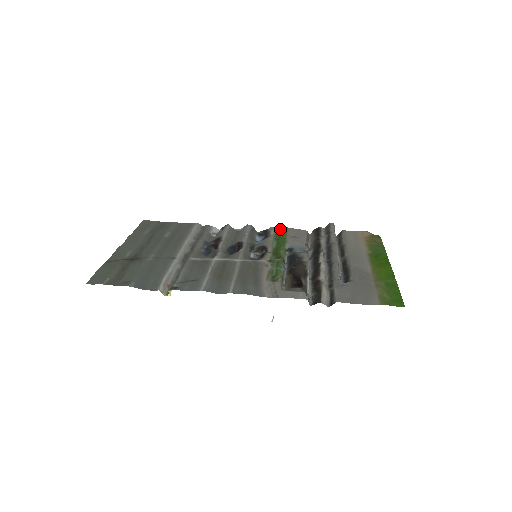
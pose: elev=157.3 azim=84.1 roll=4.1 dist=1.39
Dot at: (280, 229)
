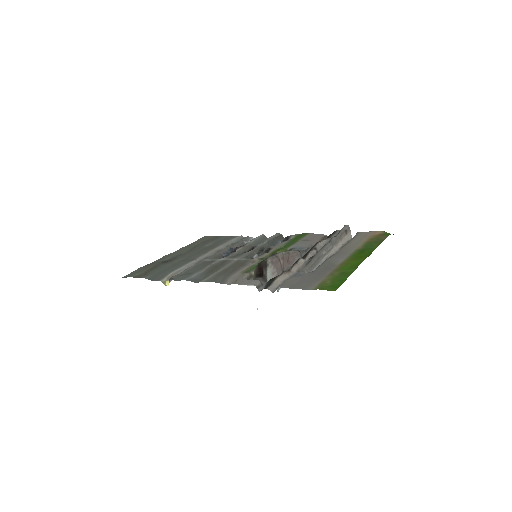
Dot at: (301, 235)
